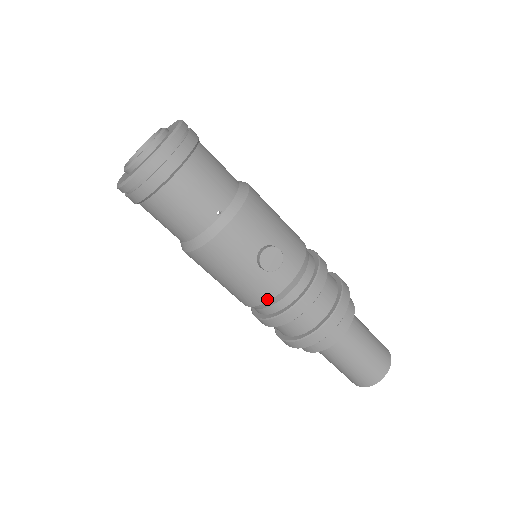
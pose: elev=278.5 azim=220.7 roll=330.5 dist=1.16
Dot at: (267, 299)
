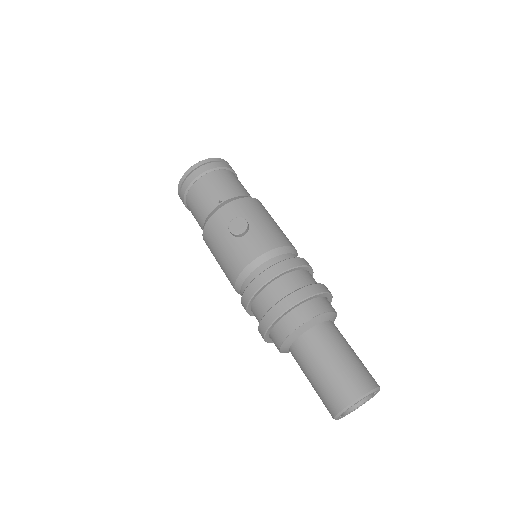
Dot at: (240, 271)
